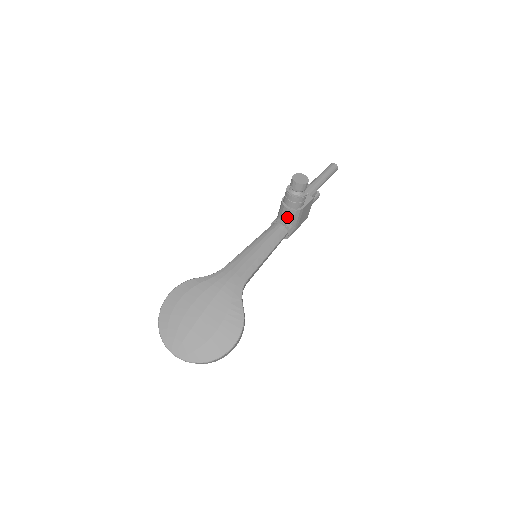
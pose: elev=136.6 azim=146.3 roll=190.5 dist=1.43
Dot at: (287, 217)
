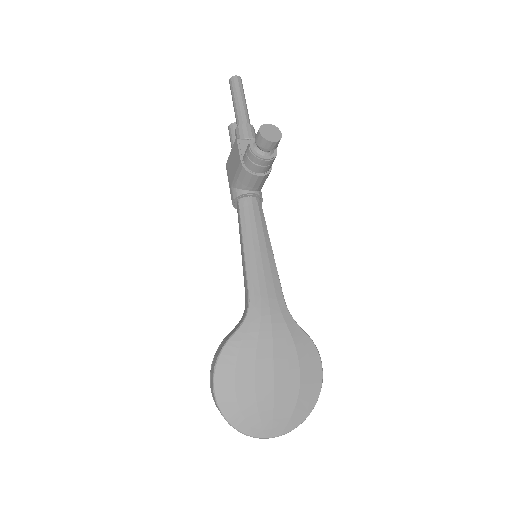
Dot at: (257, 185)
